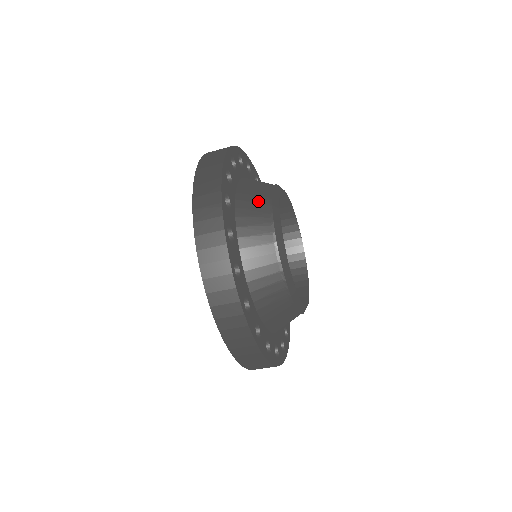
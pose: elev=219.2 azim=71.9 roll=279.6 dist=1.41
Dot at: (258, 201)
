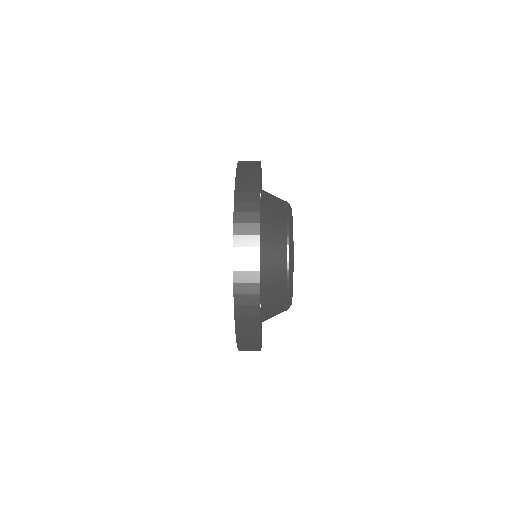
Dot at: (278, 258)
